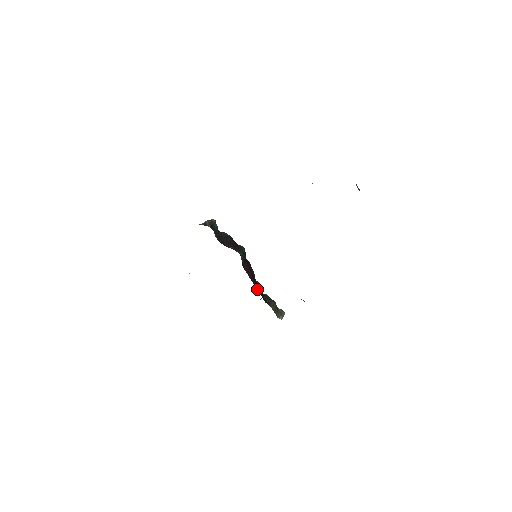
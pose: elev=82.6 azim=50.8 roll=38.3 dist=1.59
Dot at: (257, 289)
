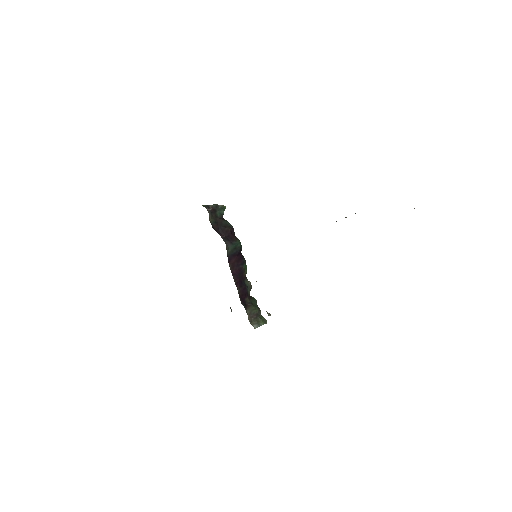
Dot at: (237, 287)
